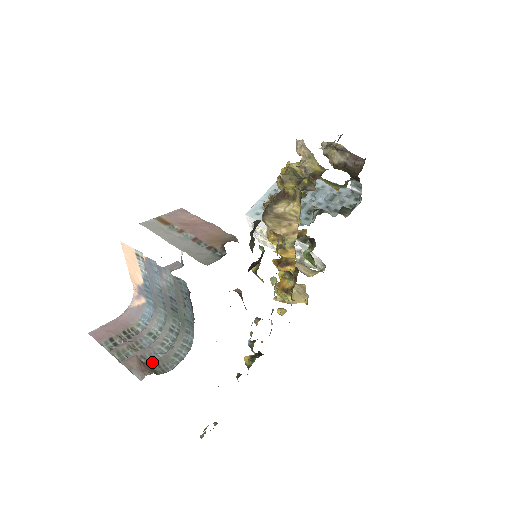
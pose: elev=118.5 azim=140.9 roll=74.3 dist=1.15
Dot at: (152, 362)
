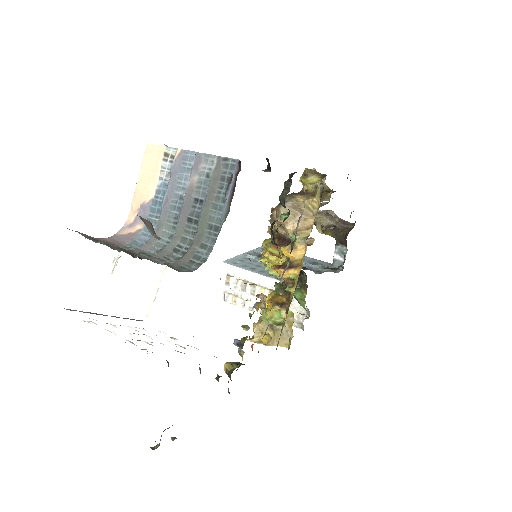
Dot at: occluded
